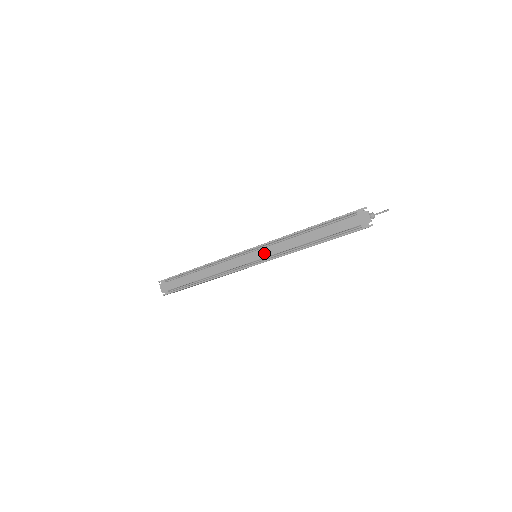
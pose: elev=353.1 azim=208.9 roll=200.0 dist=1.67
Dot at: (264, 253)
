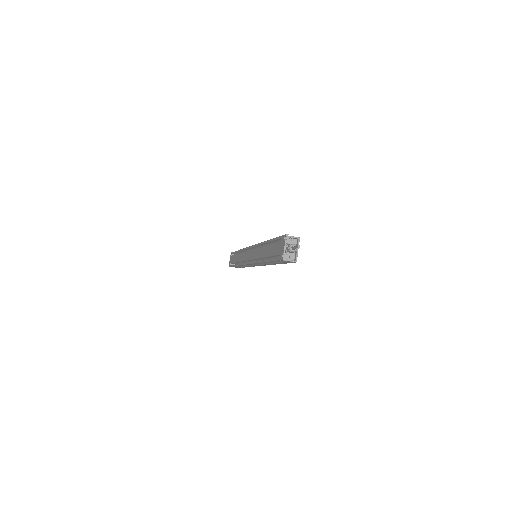
Dot at: (252, 255)
